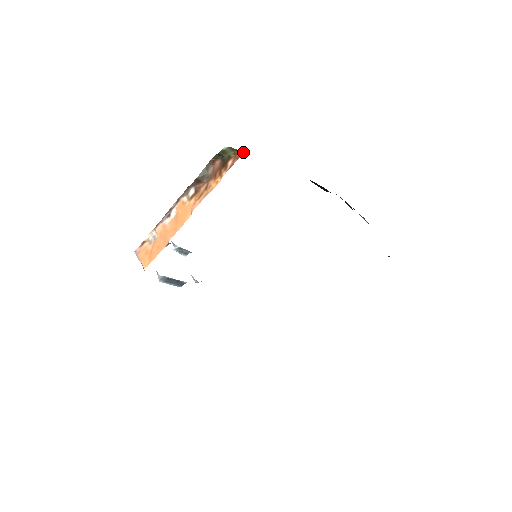
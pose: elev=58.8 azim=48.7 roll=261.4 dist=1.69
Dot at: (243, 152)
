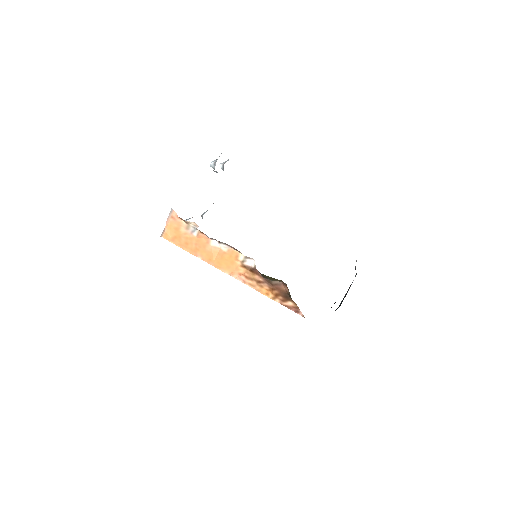
Dot at: occluded
